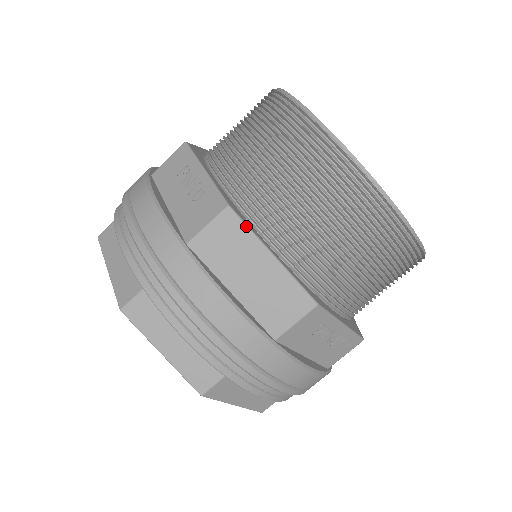
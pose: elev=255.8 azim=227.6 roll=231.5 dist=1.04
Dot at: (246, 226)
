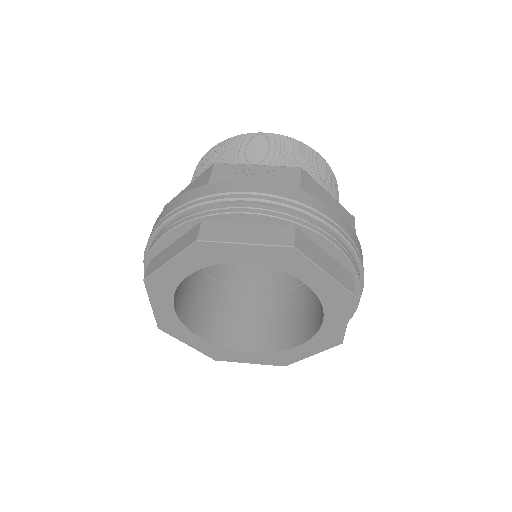
Dot at: (312, 178)
